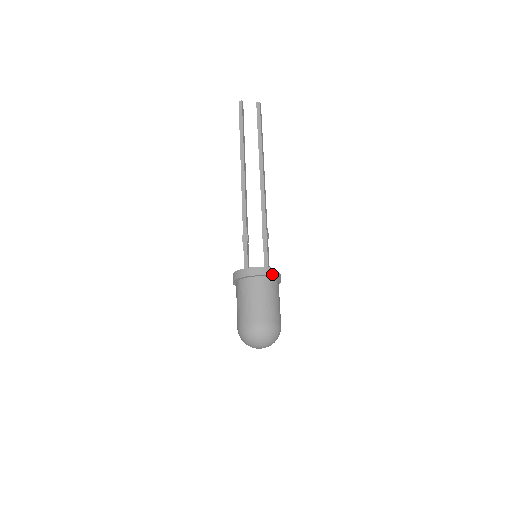
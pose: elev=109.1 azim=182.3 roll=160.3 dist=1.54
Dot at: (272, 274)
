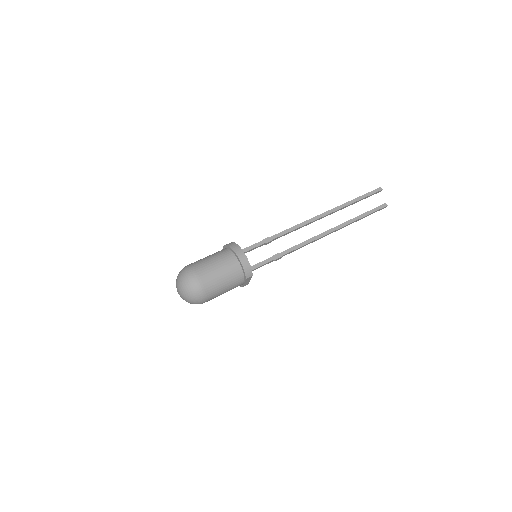
Dot at: (247, 276)
